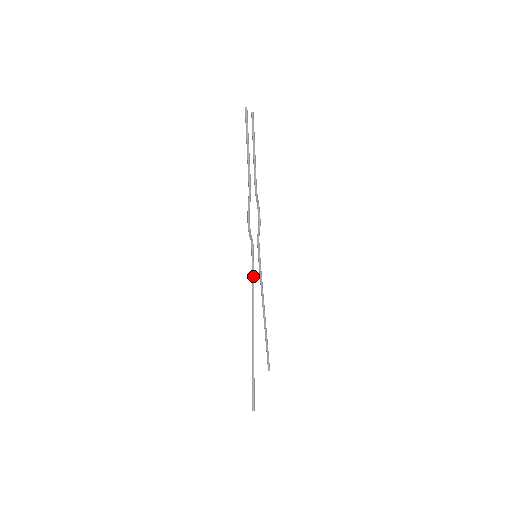
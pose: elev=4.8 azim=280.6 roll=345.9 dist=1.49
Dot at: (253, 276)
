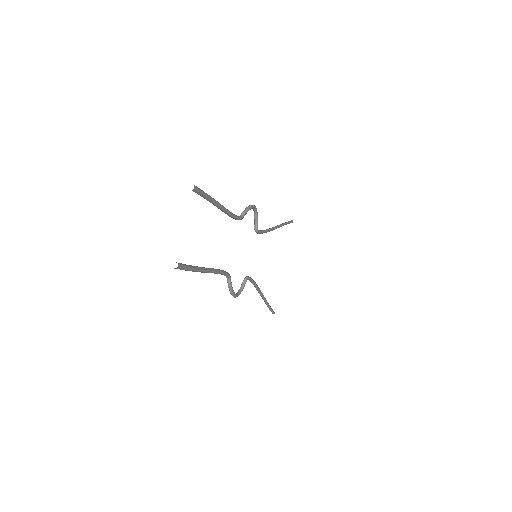
Dot at: (255, 286)
